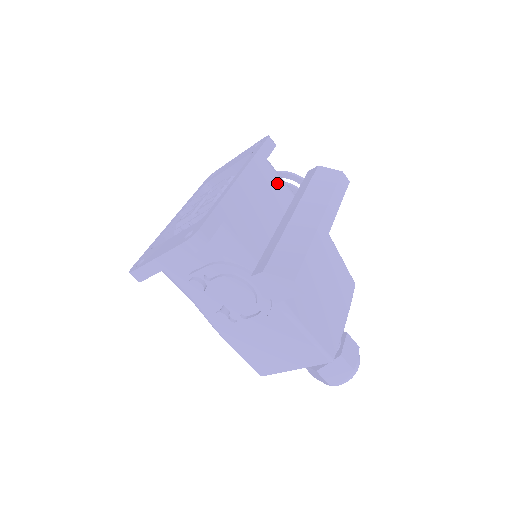
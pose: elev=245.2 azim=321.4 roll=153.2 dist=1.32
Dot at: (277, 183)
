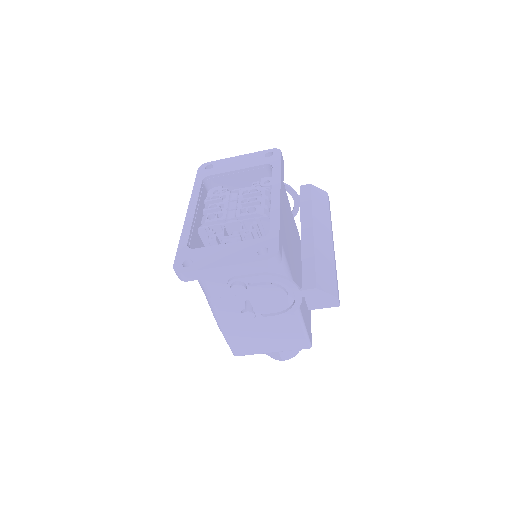
Dot at: (286, 196)
